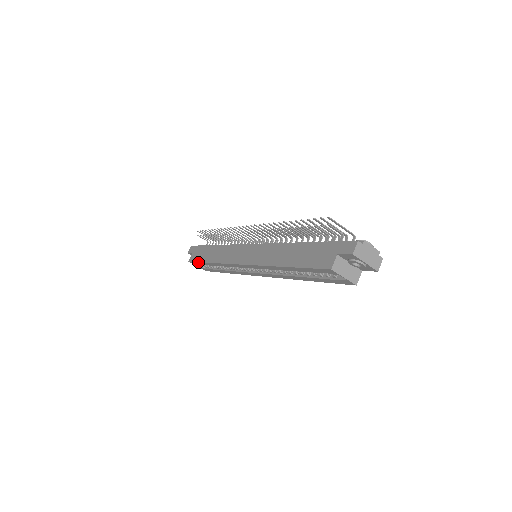
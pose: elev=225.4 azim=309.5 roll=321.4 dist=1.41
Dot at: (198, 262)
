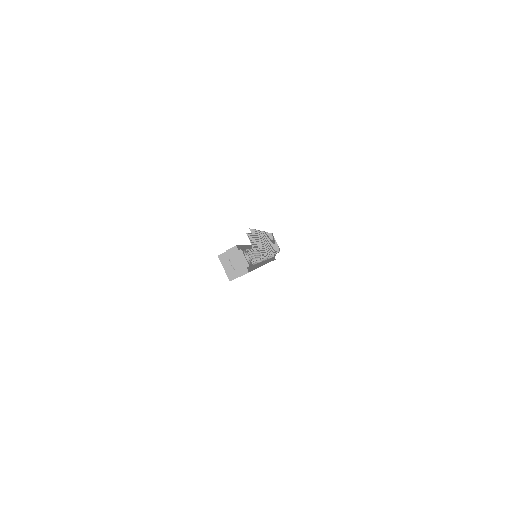
Dot at: occluded
